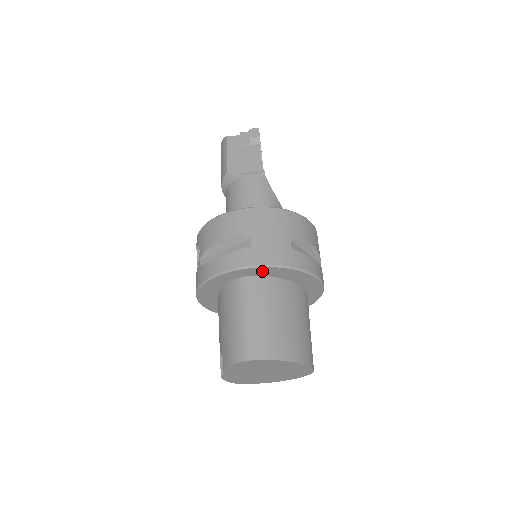
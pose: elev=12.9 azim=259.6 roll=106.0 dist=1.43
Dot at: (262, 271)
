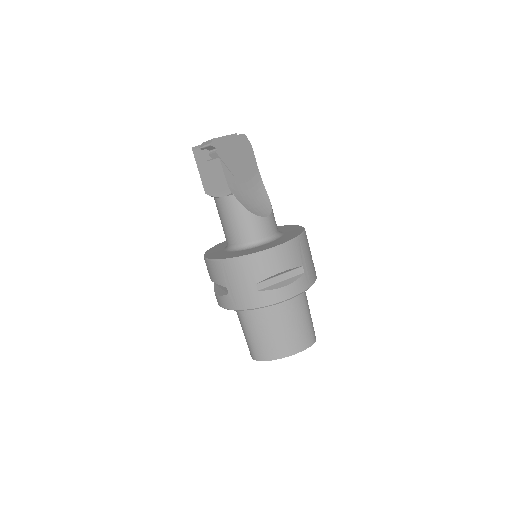
Dot at: occluded
